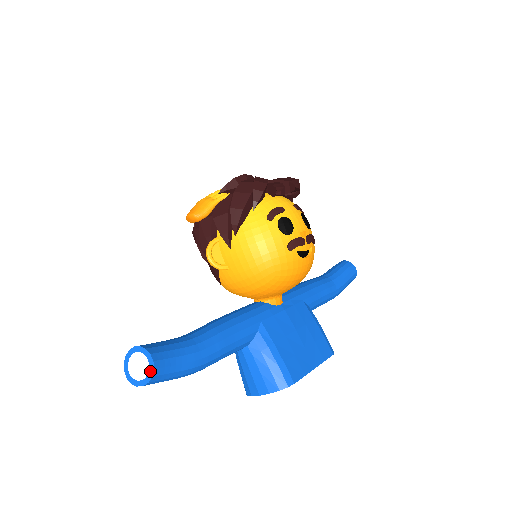
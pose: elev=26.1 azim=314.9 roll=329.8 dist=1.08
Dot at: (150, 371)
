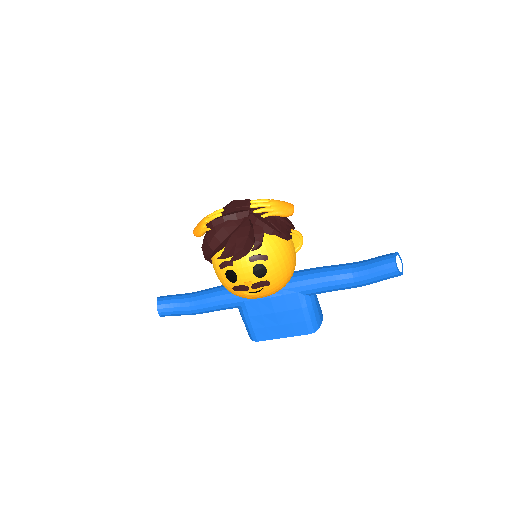
Dot at: (159, 314)
